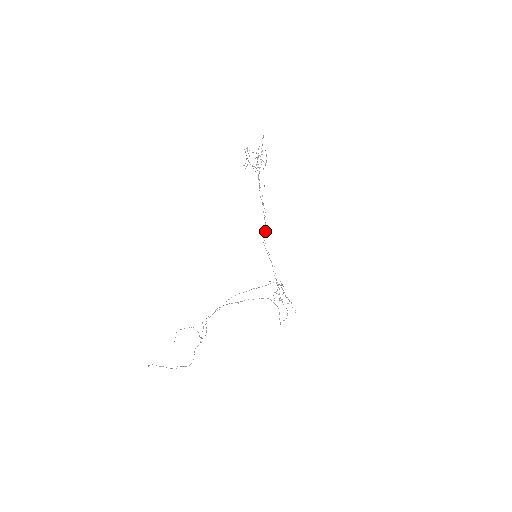
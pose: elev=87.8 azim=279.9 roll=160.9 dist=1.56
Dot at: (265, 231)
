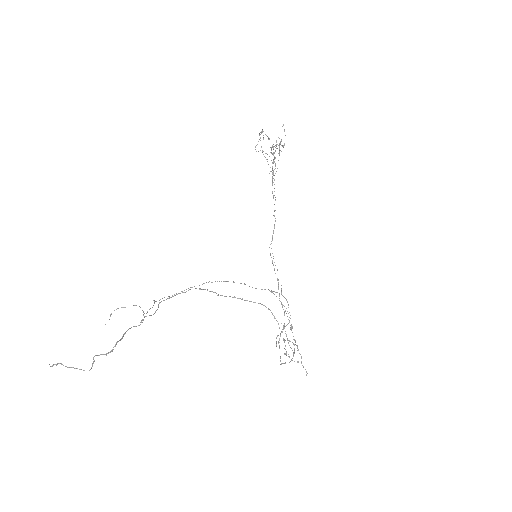
Dot at: (273, 230)
